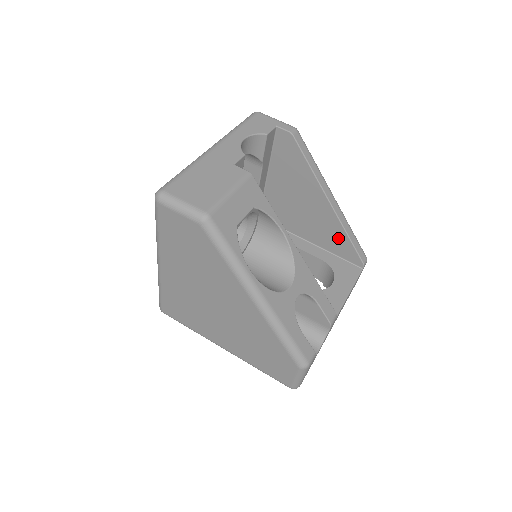
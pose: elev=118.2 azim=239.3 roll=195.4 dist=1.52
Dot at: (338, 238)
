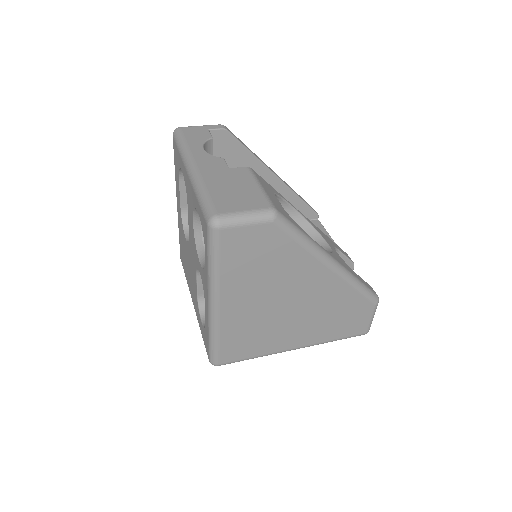
Dot at: occluded
